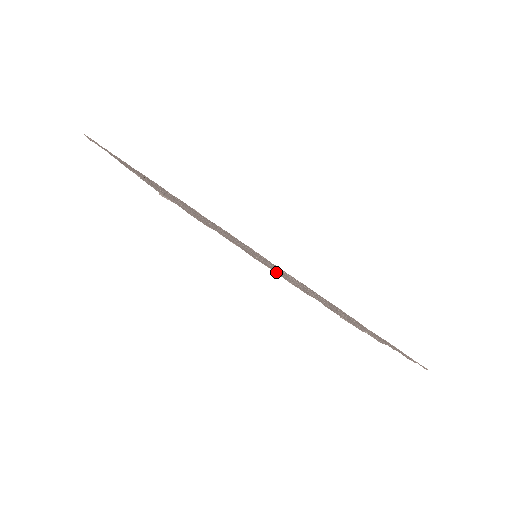
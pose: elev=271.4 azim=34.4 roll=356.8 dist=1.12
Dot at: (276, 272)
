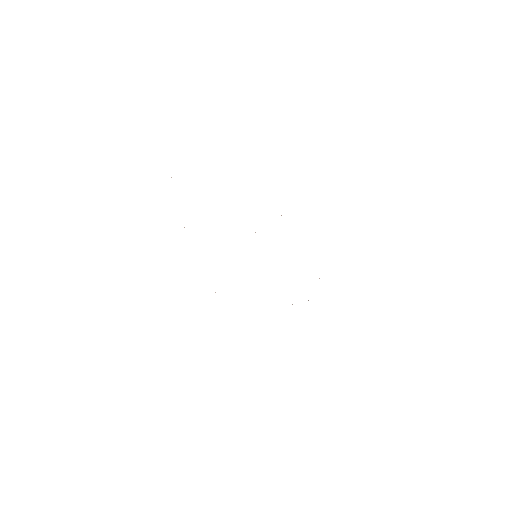
Dot at: occluded
